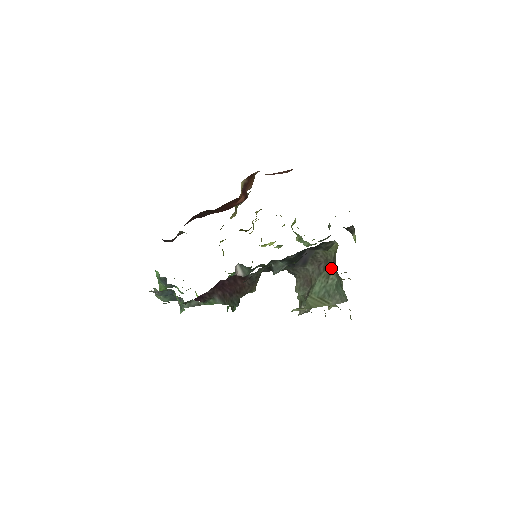
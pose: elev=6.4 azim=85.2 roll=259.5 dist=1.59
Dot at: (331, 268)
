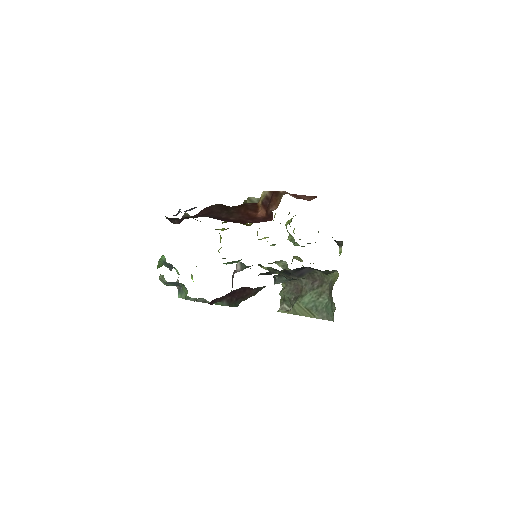
Dot at: (325, 289)
